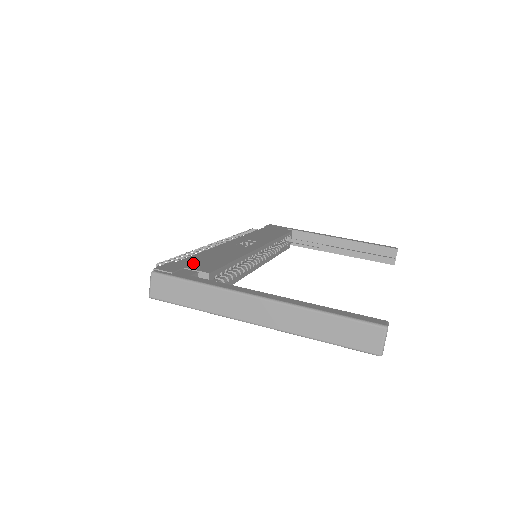
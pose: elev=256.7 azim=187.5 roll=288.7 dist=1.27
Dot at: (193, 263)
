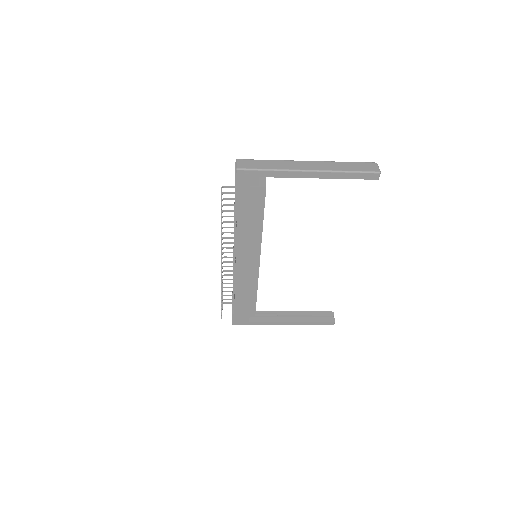
Dot at: occluded
